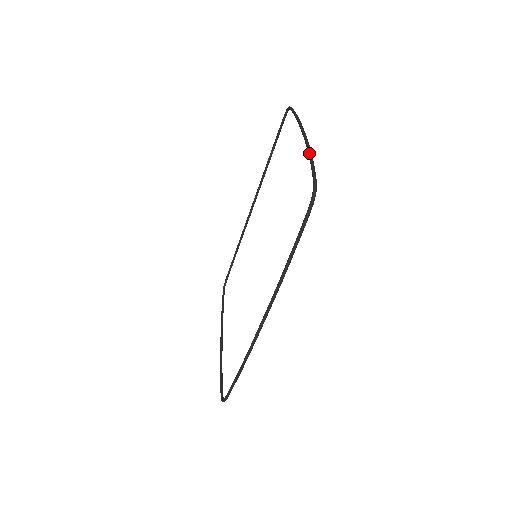
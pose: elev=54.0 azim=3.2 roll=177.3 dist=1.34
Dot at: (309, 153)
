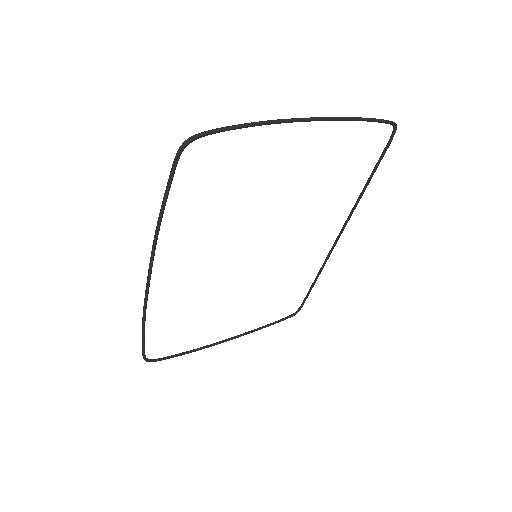
Dot at: occluded
